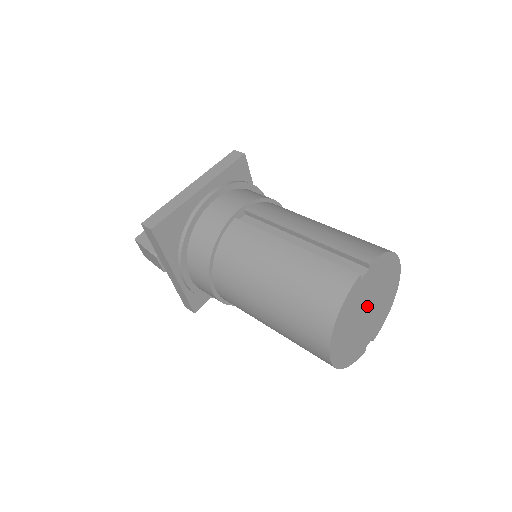
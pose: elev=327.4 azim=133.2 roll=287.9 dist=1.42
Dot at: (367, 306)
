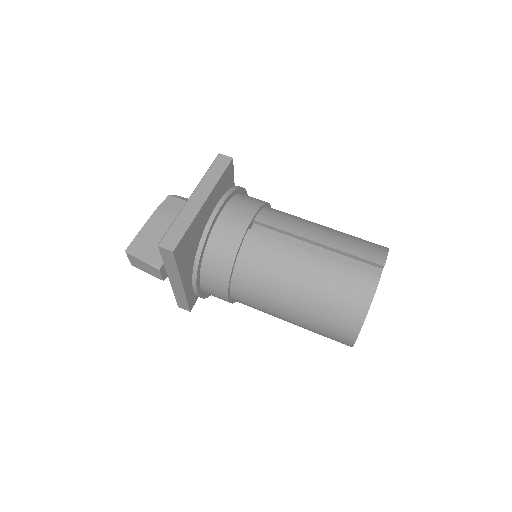
Dot at: occluded
